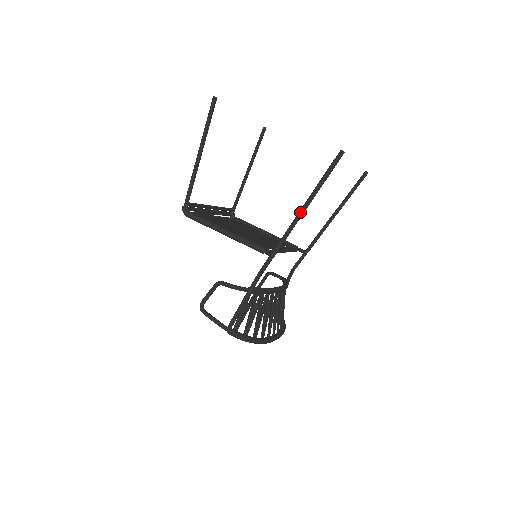
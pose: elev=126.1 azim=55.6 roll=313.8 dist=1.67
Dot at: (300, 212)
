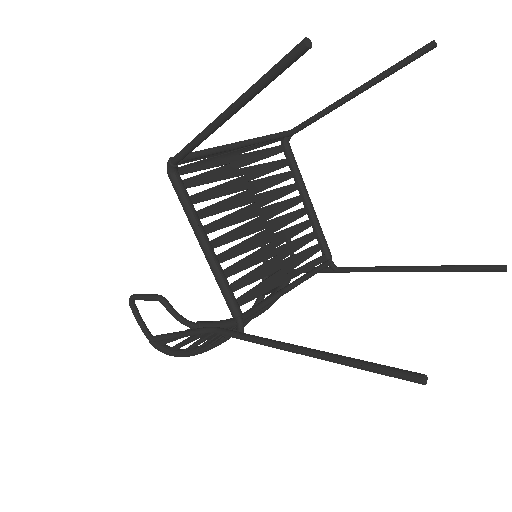
Dot at: (301, 352)
